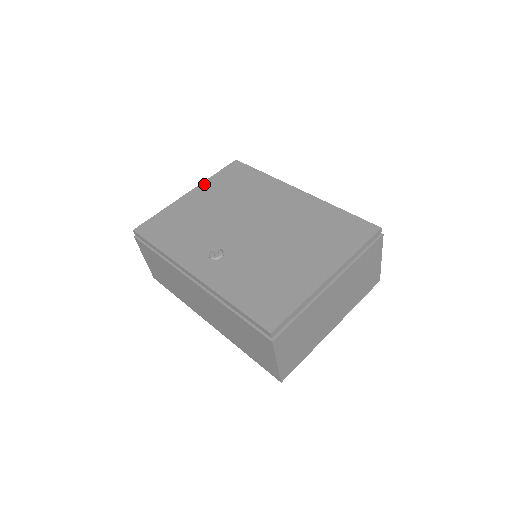
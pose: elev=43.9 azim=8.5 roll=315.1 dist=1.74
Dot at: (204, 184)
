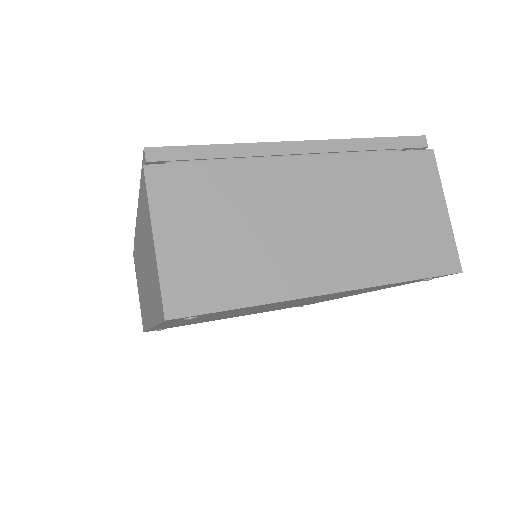
Dot at: occluded
